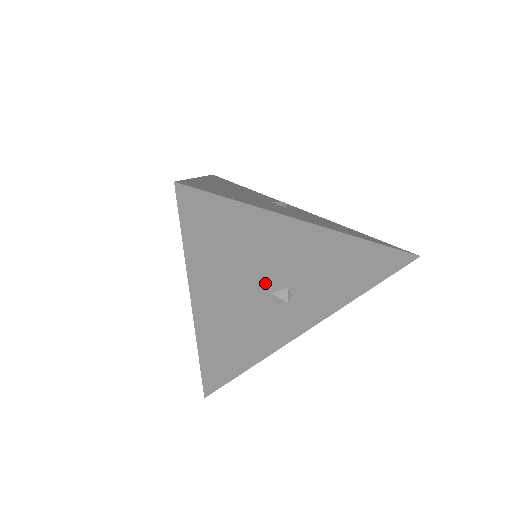
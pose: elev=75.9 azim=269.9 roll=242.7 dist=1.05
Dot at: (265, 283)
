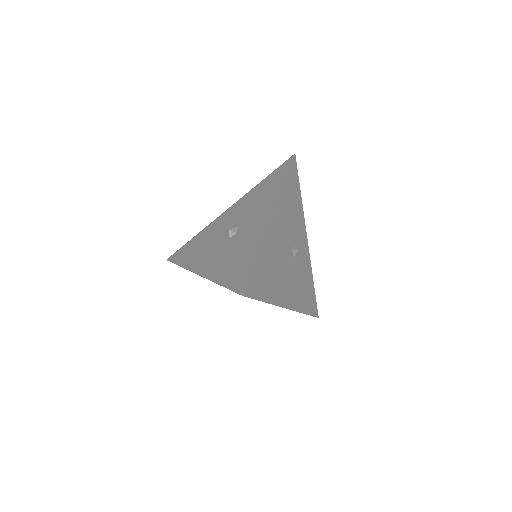
Dot at: occluded
